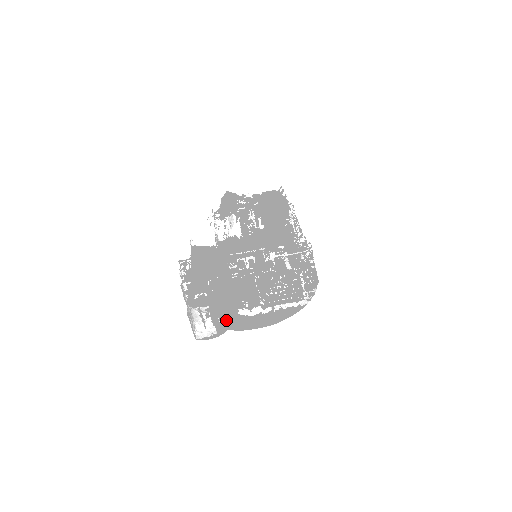
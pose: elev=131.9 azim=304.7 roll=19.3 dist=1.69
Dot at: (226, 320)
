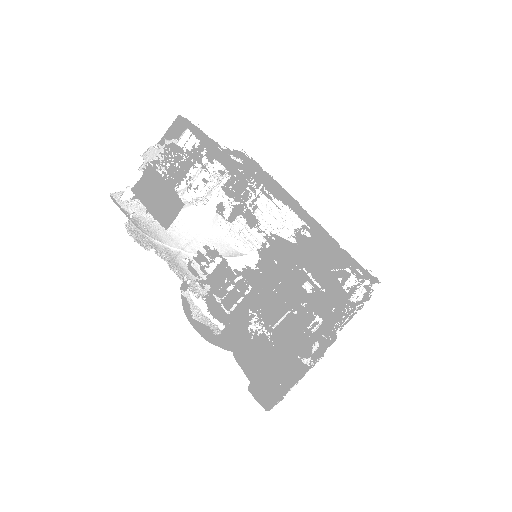
Dot at: occluded
